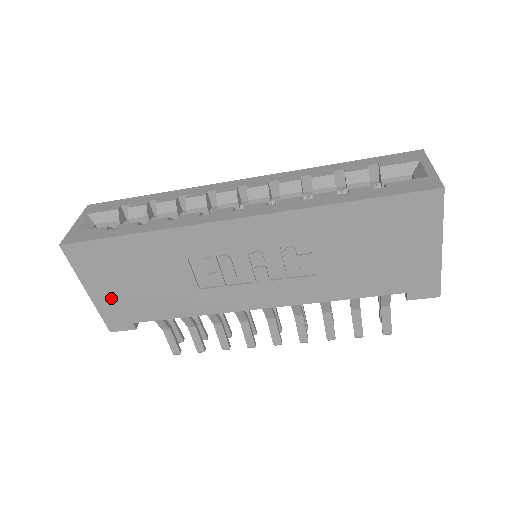
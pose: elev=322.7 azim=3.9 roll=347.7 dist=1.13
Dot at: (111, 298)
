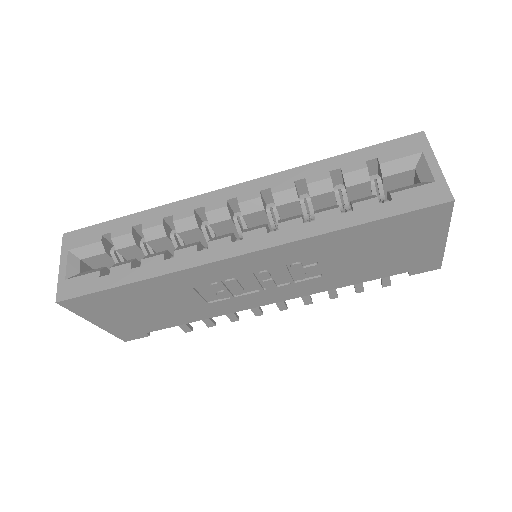
Dot at: (120, 323)
